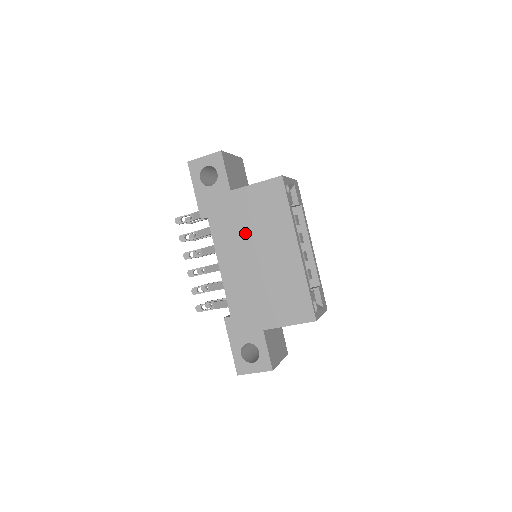
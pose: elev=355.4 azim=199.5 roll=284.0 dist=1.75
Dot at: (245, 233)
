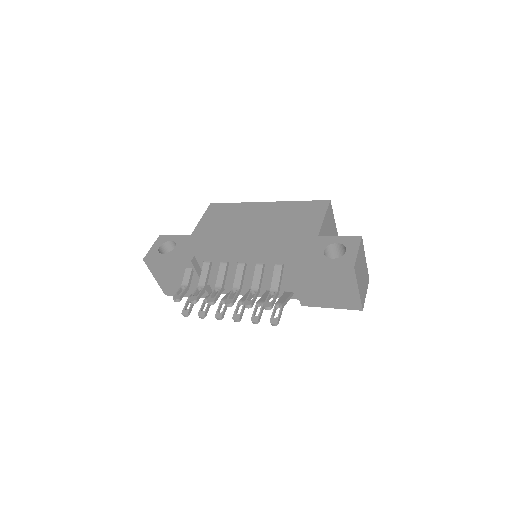
Dot at: (228, 232)
